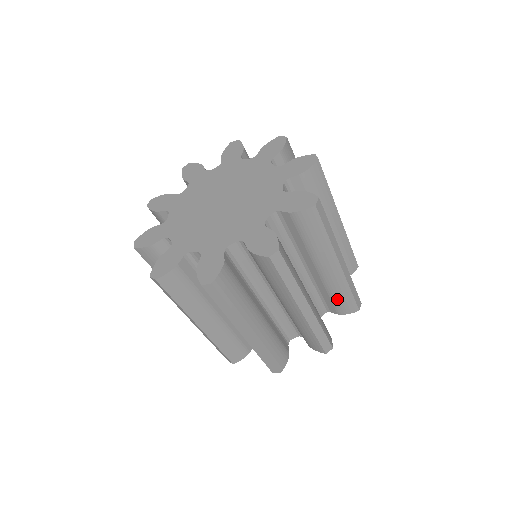
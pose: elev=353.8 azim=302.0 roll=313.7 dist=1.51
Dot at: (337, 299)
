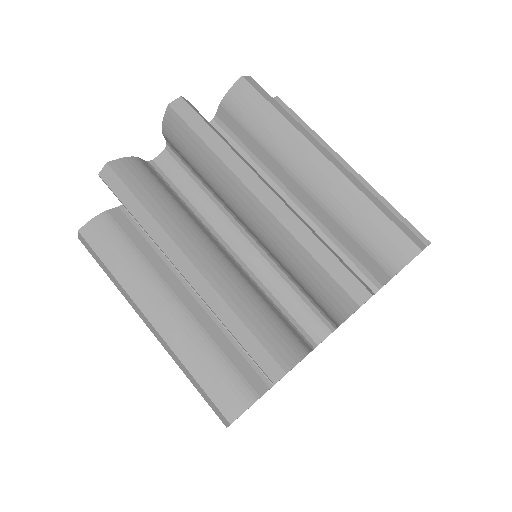
Dot at: (364, 234)
